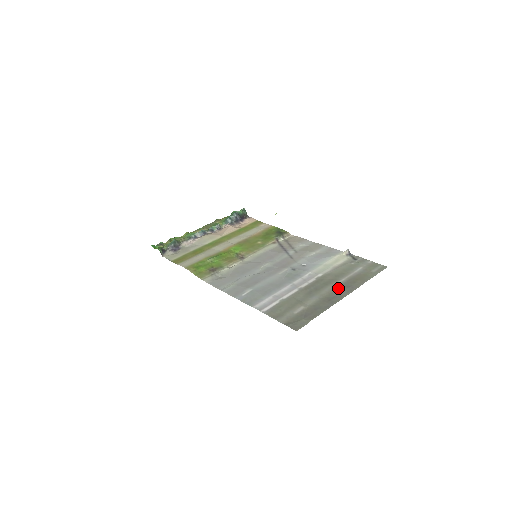
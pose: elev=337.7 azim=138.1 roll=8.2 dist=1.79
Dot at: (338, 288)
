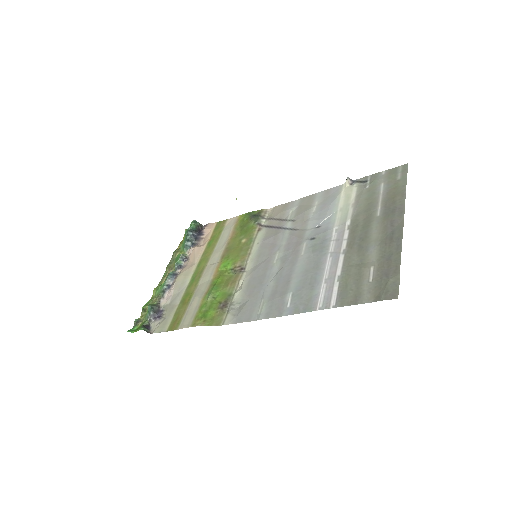
Dot at: (385, 220)
